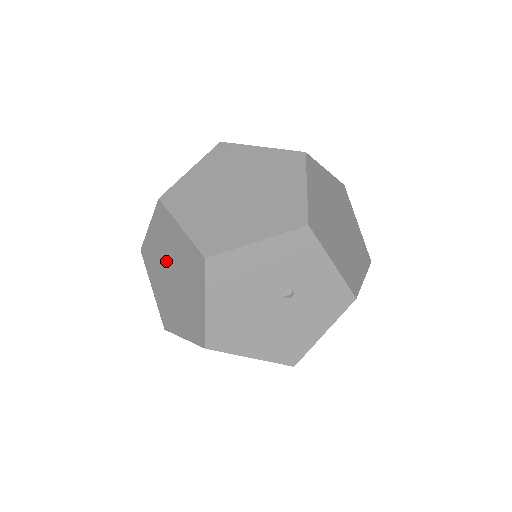
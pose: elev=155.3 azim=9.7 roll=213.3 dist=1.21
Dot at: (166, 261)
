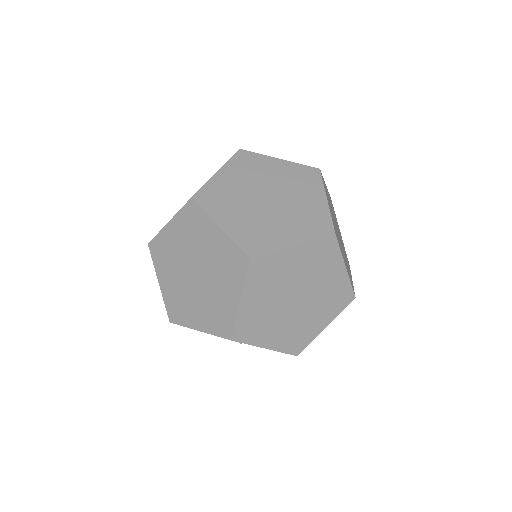
Dot at: occluded
